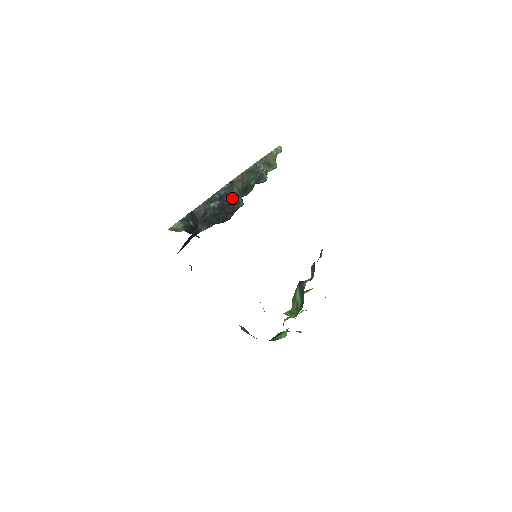
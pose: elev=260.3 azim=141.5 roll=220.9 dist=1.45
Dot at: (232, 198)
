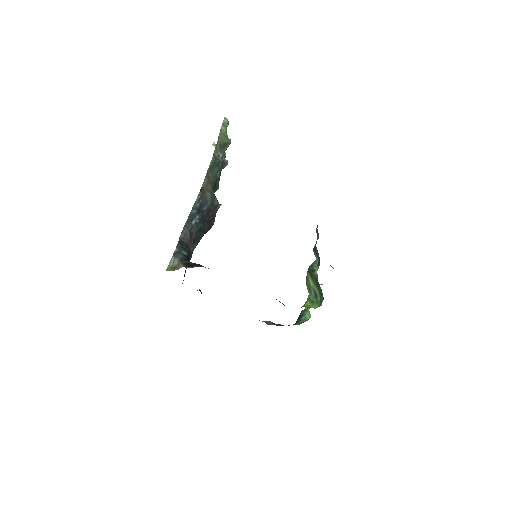
Dot at: (208, 205)
